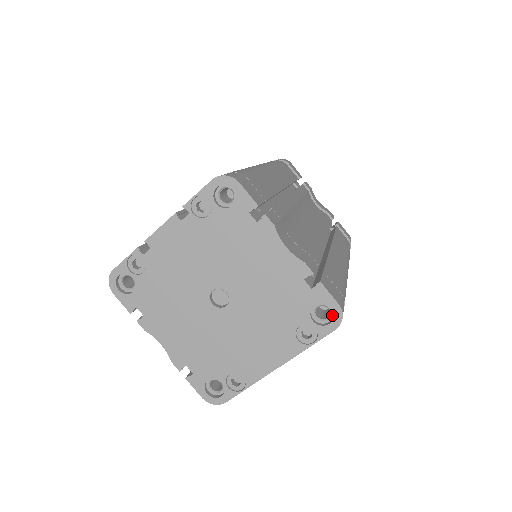
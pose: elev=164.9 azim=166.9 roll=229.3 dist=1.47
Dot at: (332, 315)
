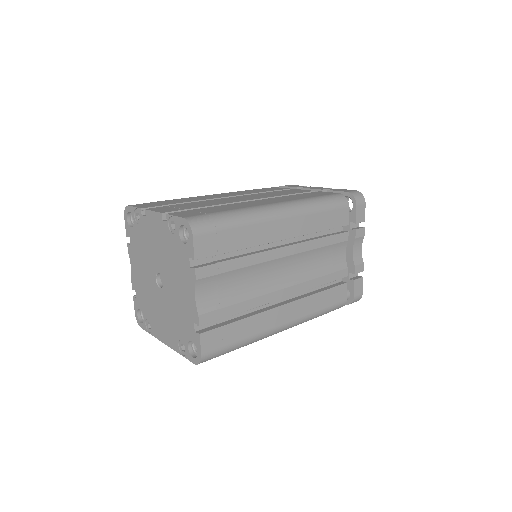
Dot at: occluded
